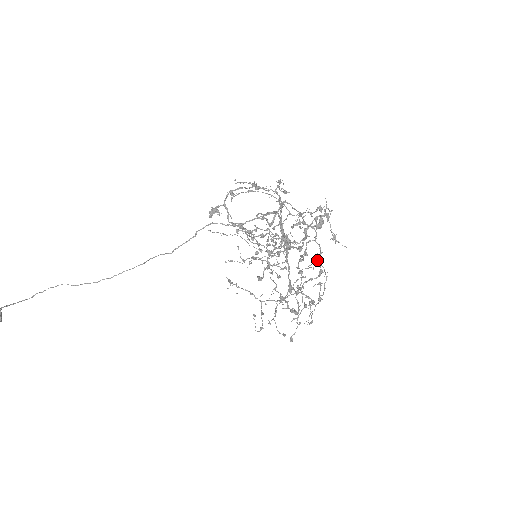
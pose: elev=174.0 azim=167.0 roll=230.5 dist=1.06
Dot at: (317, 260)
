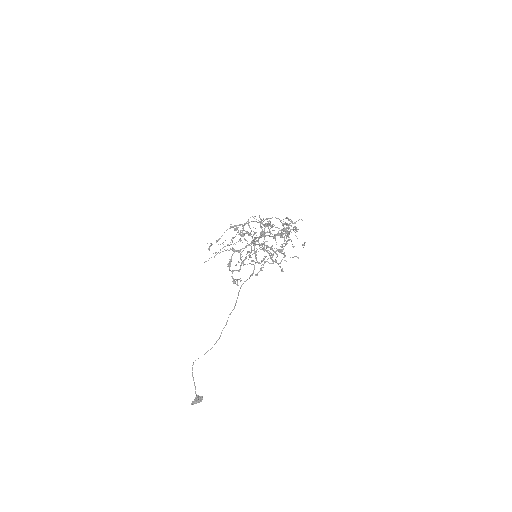
Dot at: occluded
